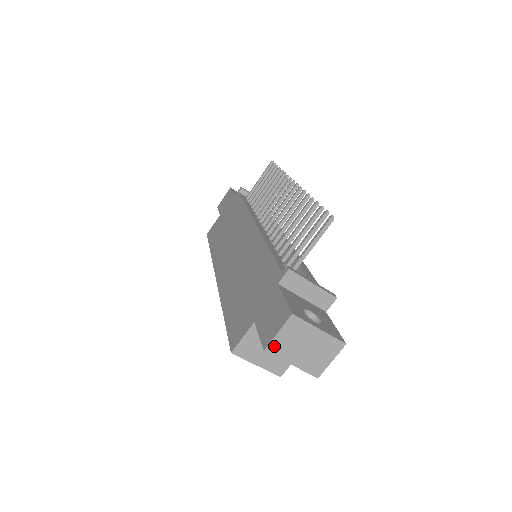
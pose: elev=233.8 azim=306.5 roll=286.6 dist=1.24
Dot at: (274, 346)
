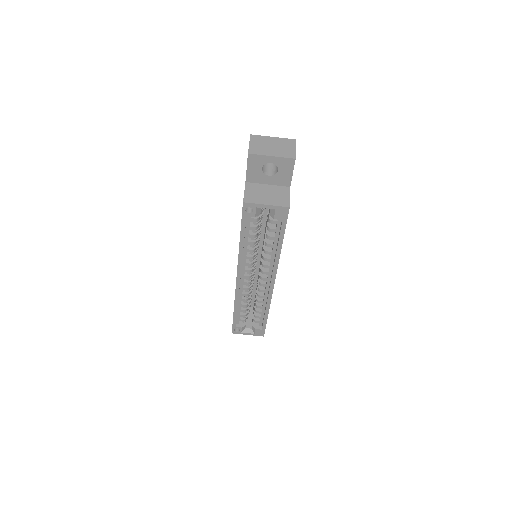
Dot at: (252, 150)
